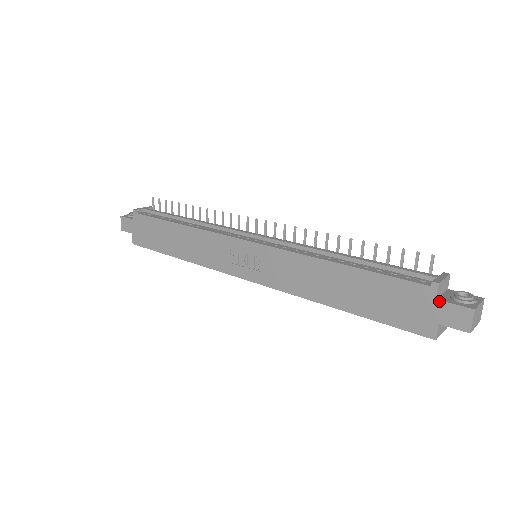
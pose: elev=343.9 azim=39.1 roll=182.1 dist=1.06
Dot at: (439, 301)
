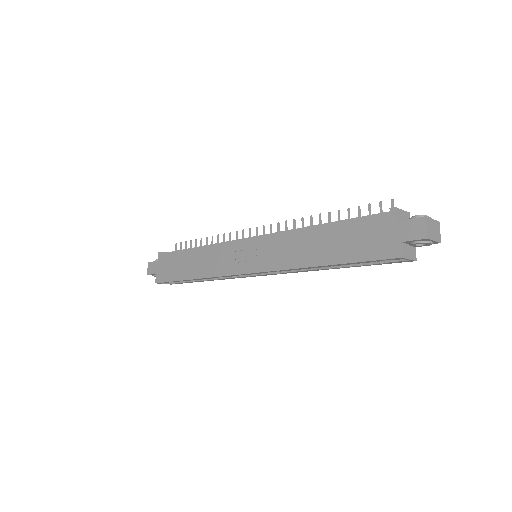
Dot at: (398, 222)
